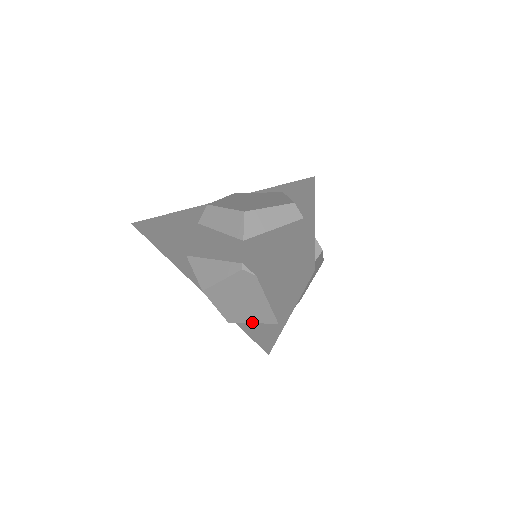
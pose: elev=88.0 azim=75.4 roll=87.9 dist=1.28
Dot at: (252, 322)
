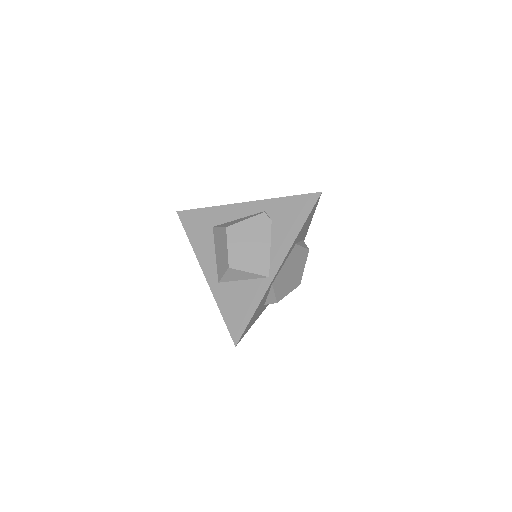
Dot at: (249, 271)
